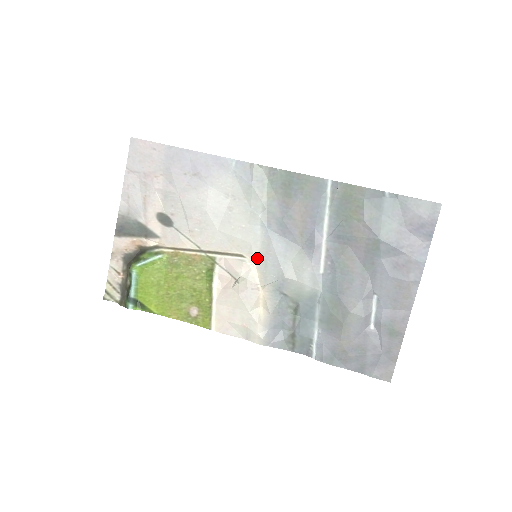
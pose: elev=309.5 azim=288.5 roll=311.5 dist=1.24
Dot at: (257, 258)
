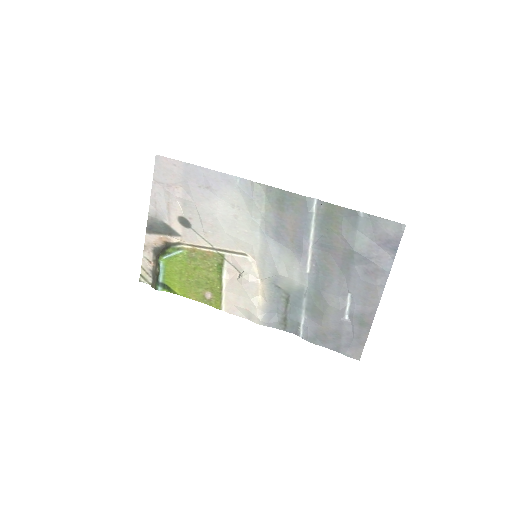
Dot at: (257, 257)
